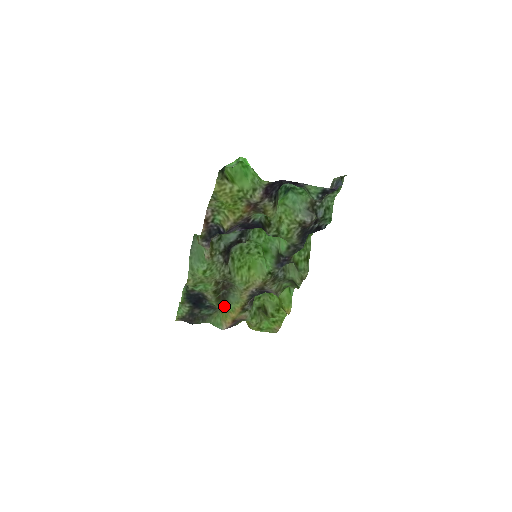
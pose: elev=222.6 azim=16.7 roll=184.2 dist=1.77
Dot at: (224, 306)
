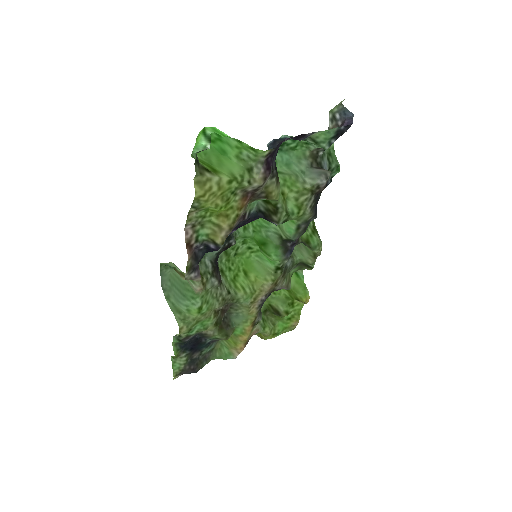
Dot at: (231, 333)
